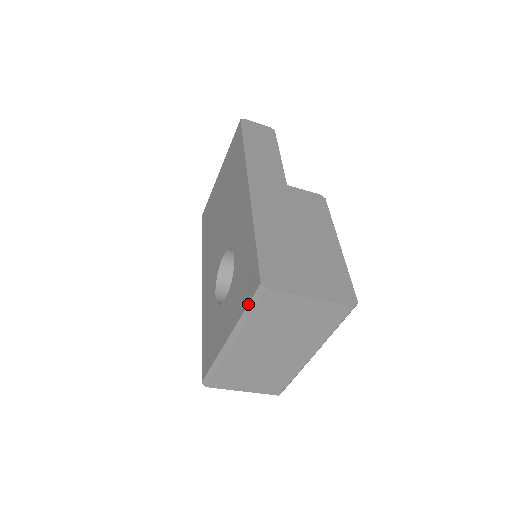
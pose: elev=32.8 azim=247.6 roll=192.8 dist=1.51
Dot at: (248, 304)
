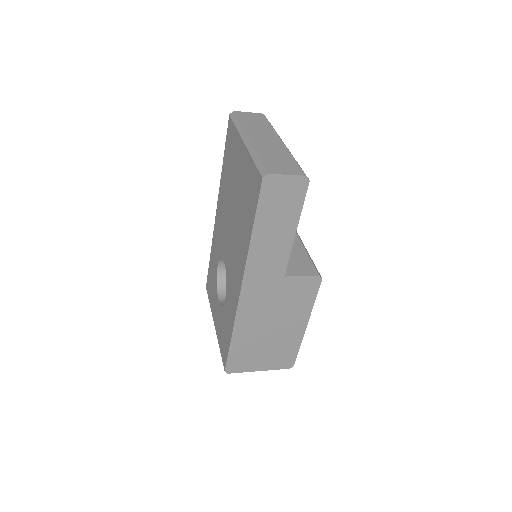
Dot at: (221, 355)
